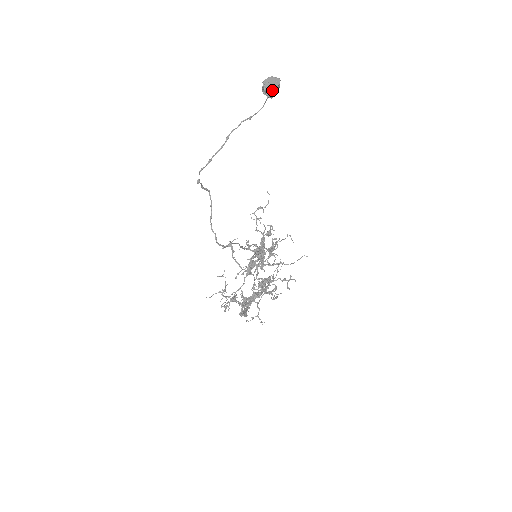
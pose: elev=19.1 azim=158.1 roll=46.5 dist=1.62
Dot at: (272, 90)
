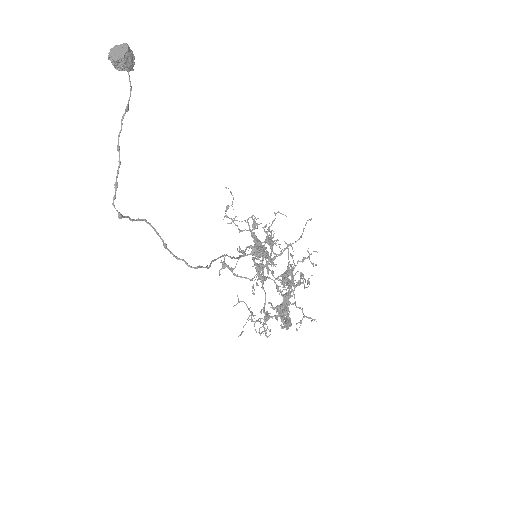
Dot at: (124, 59)
